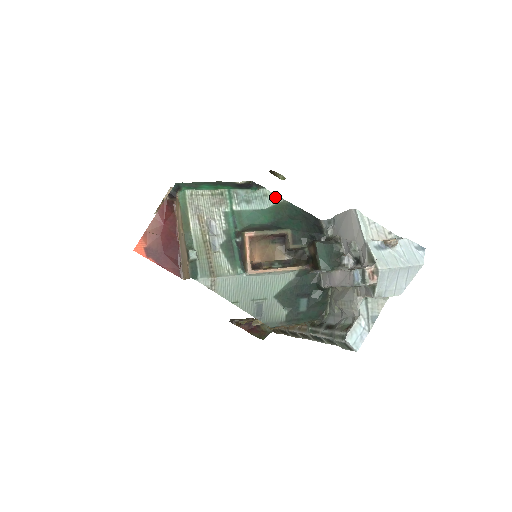
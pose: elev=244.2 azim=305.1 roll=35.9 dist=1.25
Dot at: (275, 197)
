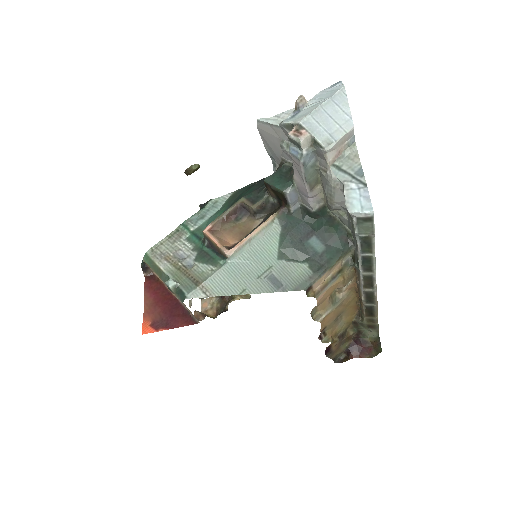
Dot at: (224, 197)
